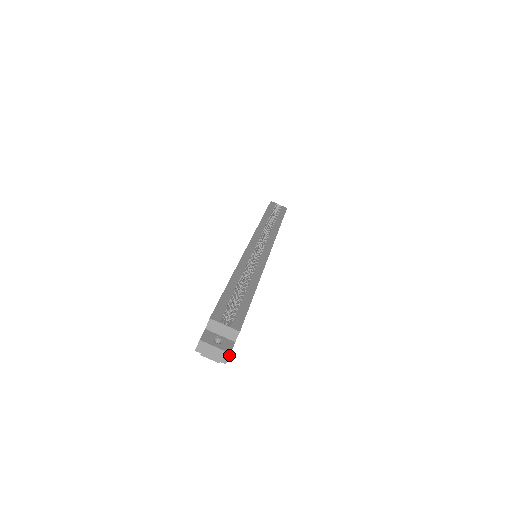
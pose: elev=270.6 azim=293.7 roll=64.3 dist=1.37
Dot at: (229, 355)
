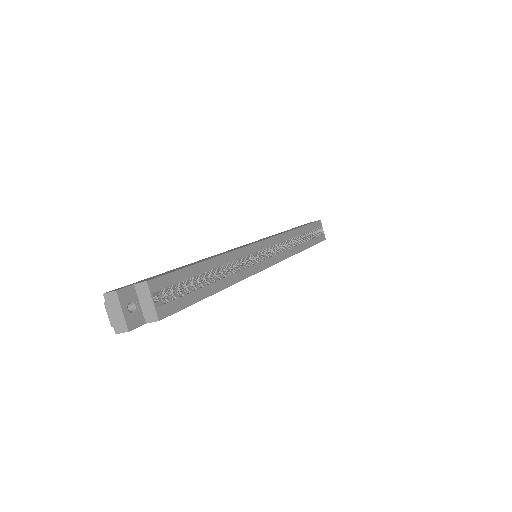
Dot at: (126, 331)
